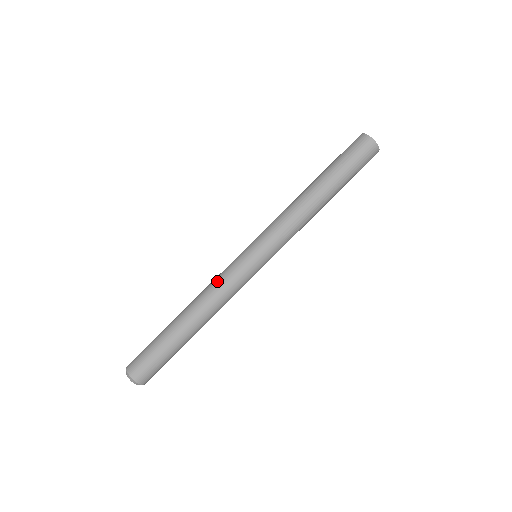
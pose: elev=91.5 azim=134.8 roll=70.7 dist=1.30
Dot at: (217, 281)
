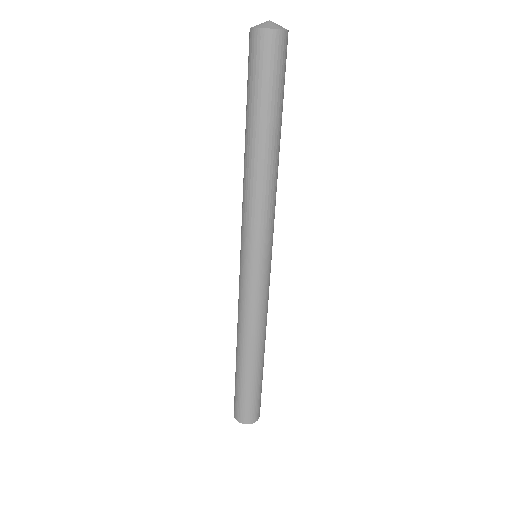
Dot at: (246, 311)
